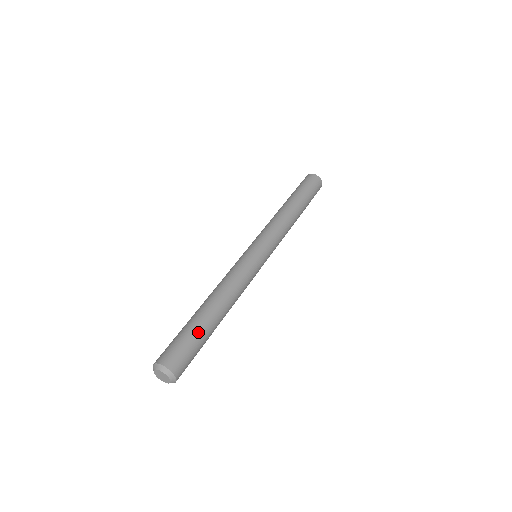
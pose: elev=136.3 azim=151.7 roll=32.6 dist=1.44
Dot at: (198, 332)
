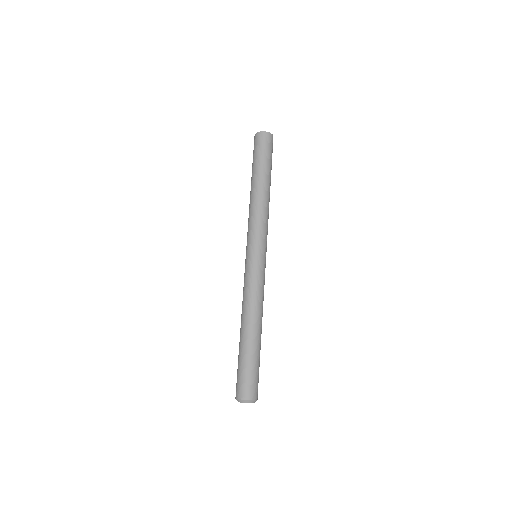
Dot at: (254, 359)
